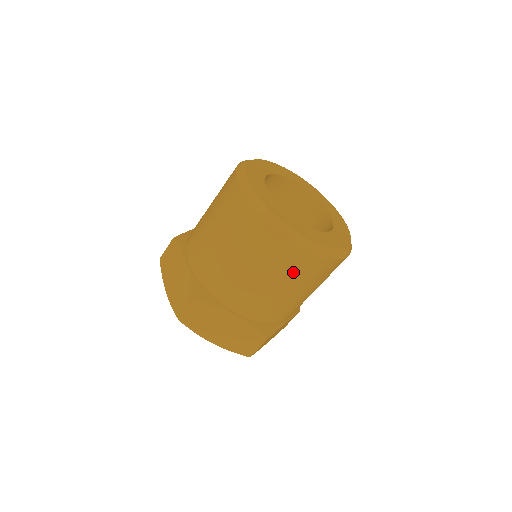
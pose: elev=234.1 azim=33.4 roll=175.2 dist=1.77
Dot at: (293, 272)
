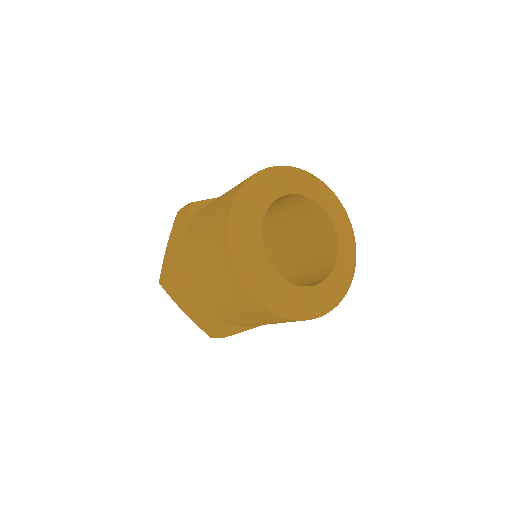
Dot at: occluded
